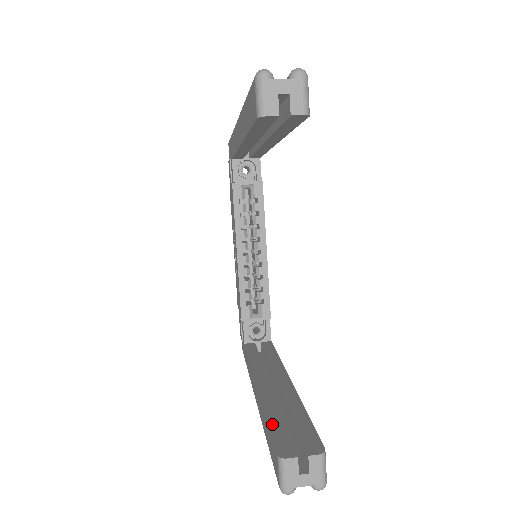
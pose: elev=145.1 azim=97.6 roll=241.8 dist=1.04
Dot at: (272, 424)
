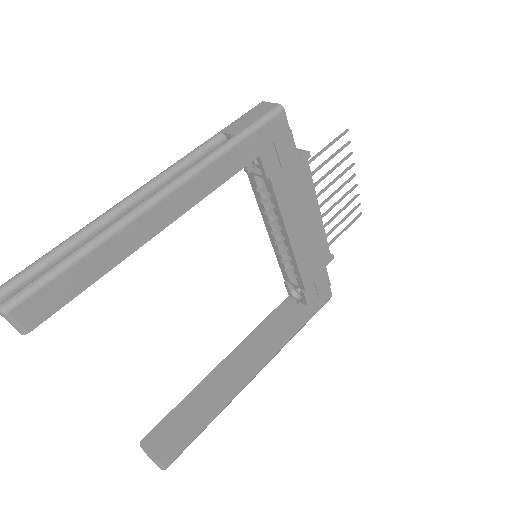
Dot at: (172, 413)
